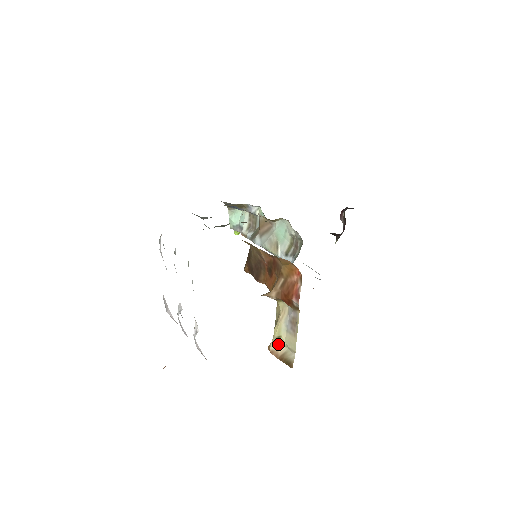
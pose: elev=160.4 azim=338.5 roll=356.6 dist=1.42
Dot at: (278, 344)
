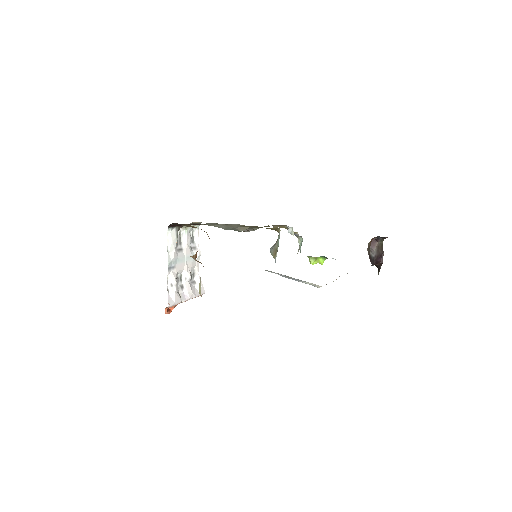
Dot at: occluded
